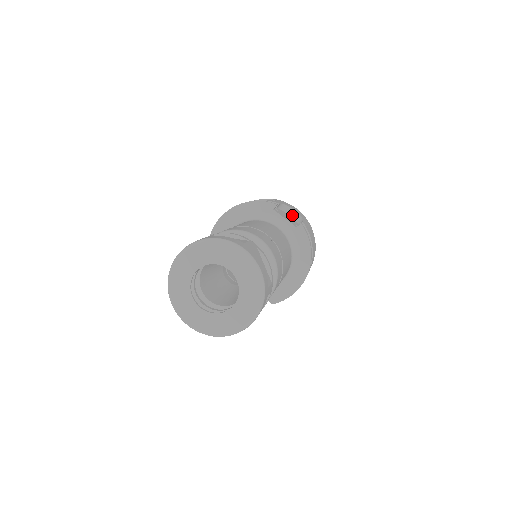
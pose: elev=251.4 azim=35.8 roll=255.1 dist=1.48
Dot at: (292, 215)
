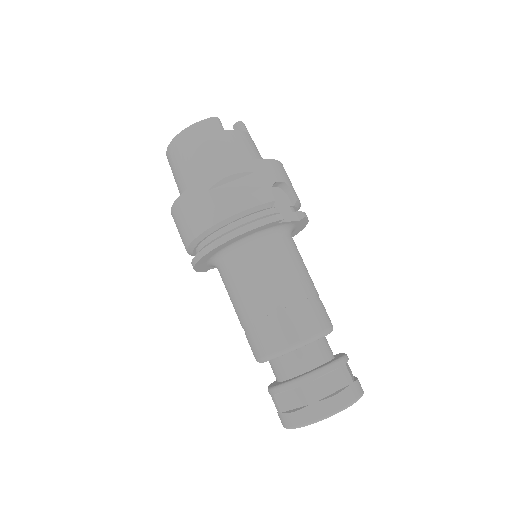
Dot at: (276, 185)
